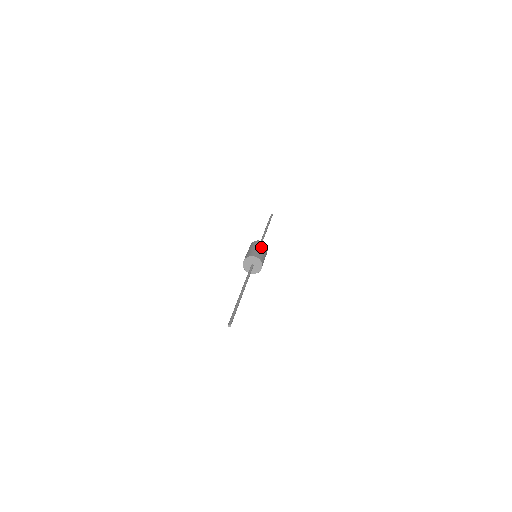
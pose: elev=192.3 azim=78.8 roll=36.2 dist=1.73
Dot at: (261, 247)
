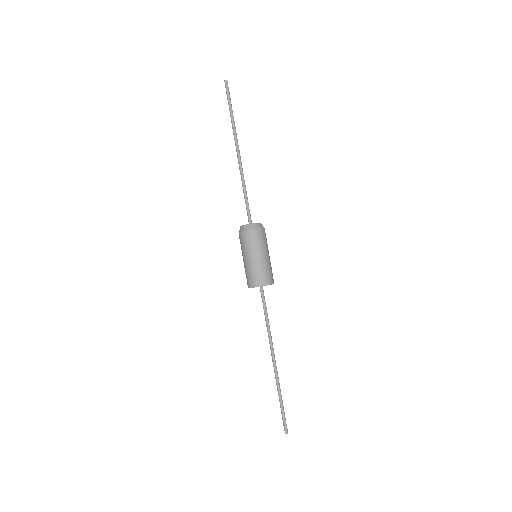
Dot at: (266, 249)
